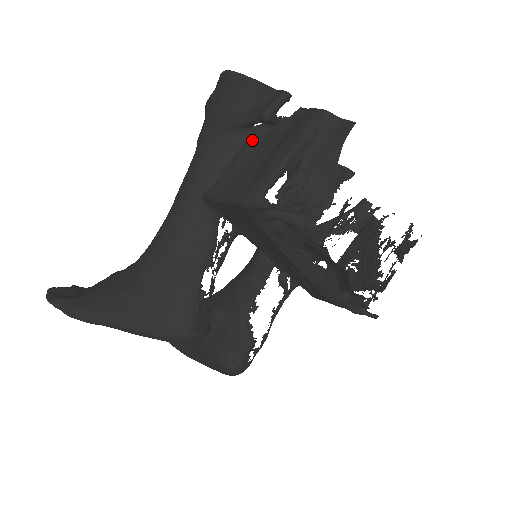
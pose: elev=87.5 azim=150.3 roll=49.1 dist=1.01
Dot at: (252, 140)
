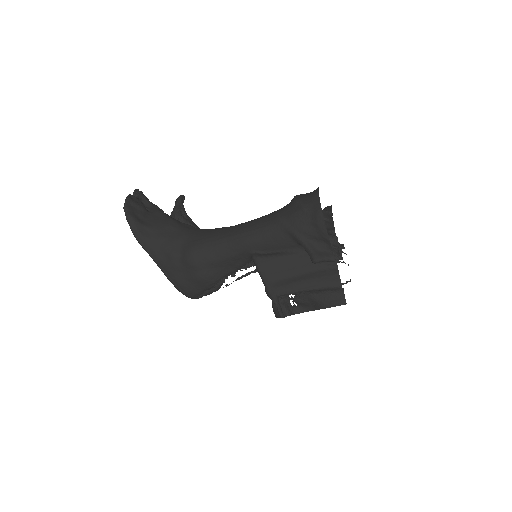
Dot at: (300, 254)
